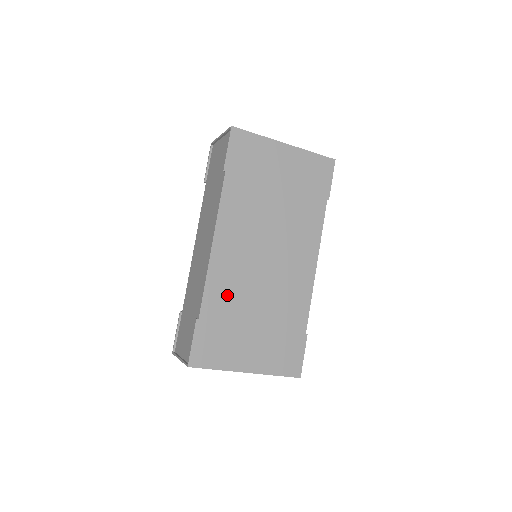
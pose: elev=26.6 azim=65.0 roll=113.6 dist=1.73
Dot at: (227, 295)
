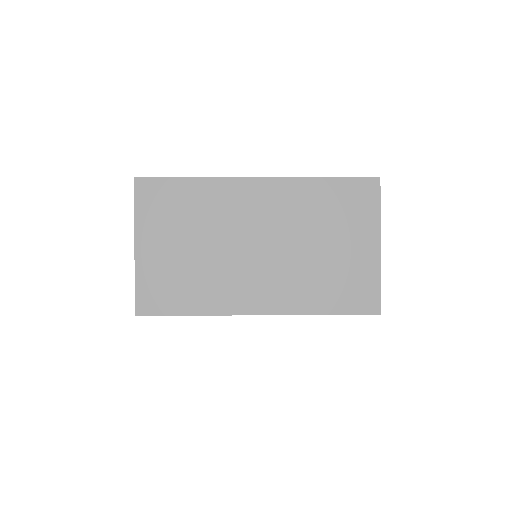
Dot at: occluded
